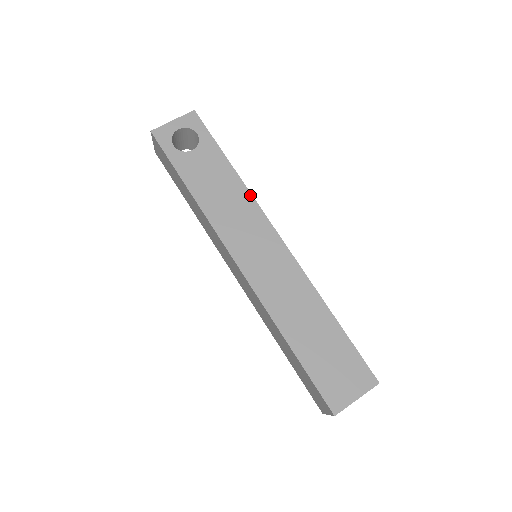
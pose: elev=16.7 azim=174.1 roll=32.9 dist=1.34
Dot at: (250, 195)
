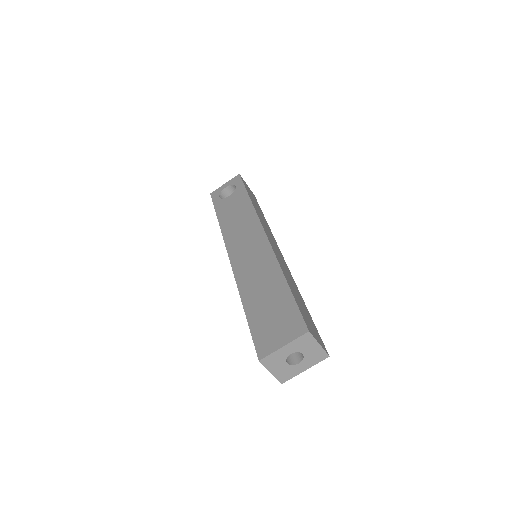
Dot at: (254, 211)
